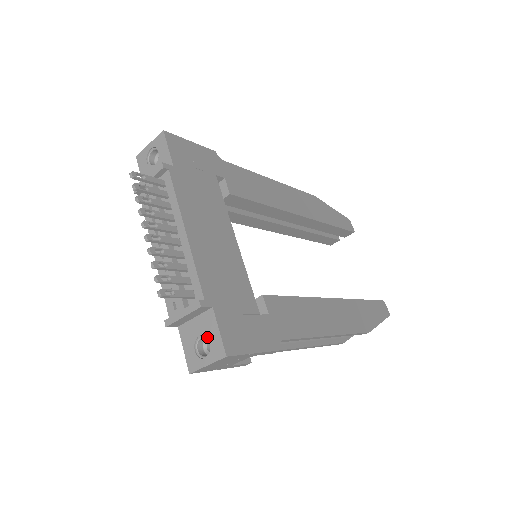
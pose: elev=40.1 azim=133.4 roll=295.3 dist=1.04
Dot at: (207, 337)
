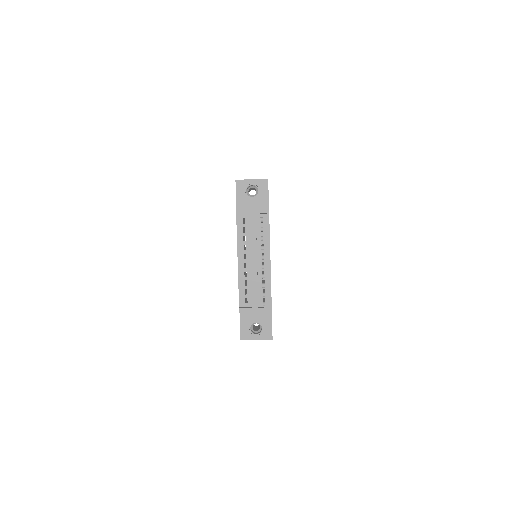
Dot at: (262, 325)
